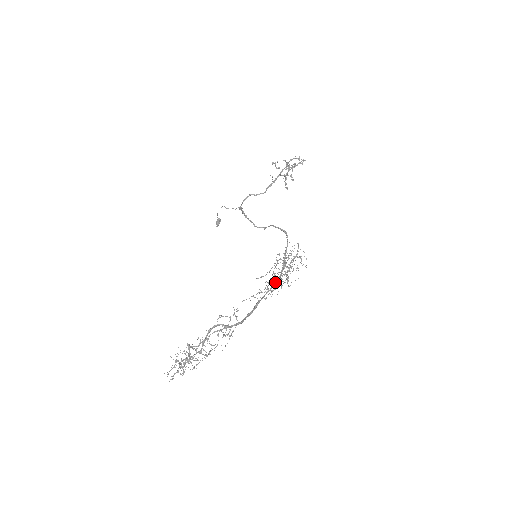
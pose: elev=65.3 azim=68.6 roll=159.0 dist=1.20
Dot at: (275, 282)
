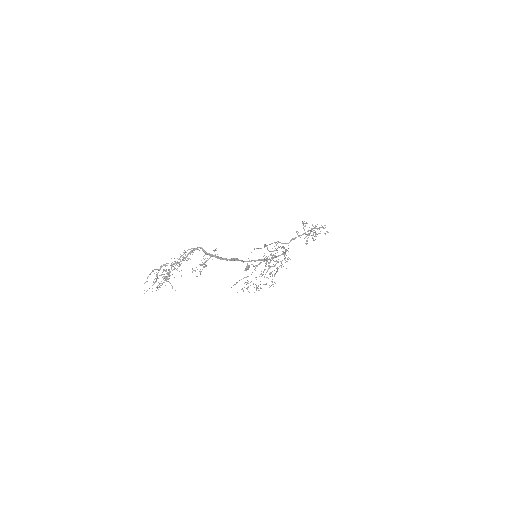
Dot at: (258, 259)
